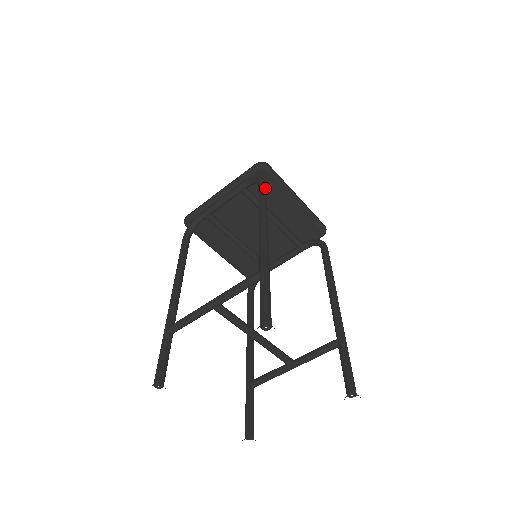
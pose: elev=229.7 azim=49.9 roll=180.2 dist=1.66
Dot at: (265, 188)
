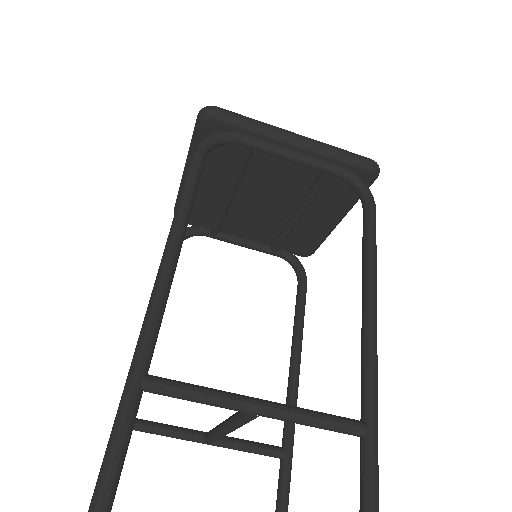
Dot at: occluded
